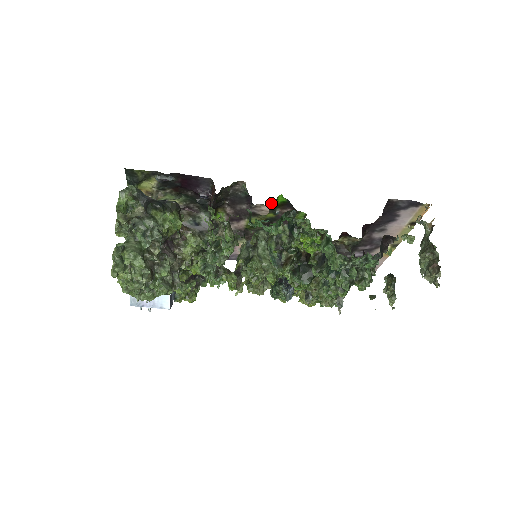
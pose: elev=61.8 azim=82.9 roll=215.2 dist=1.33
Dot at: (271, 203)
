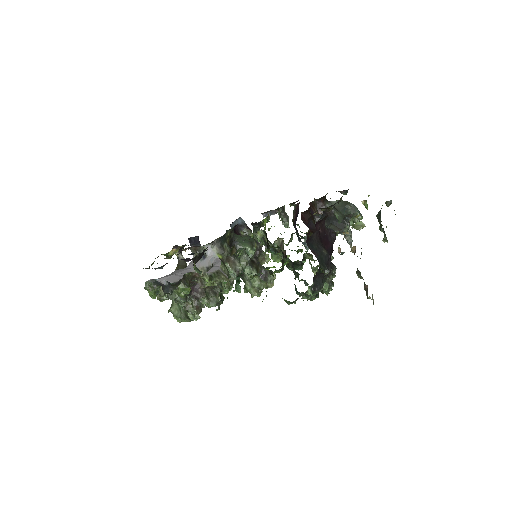
Dot at: occluded
